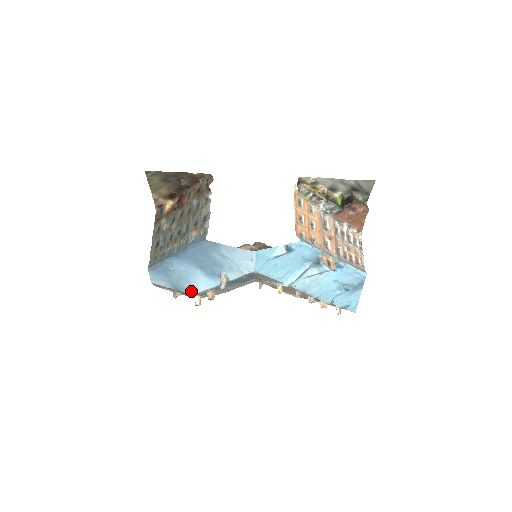
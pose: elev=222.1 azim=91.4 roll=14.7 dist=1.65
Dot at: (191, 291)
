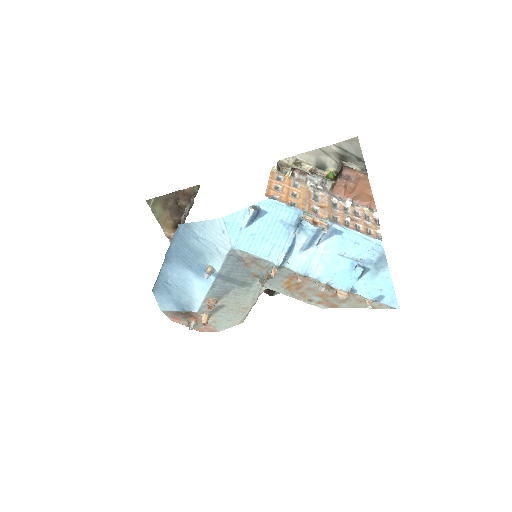
Dot at: (193, 306)
